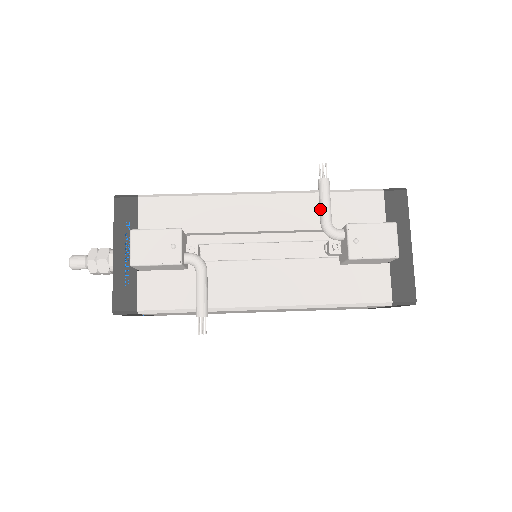
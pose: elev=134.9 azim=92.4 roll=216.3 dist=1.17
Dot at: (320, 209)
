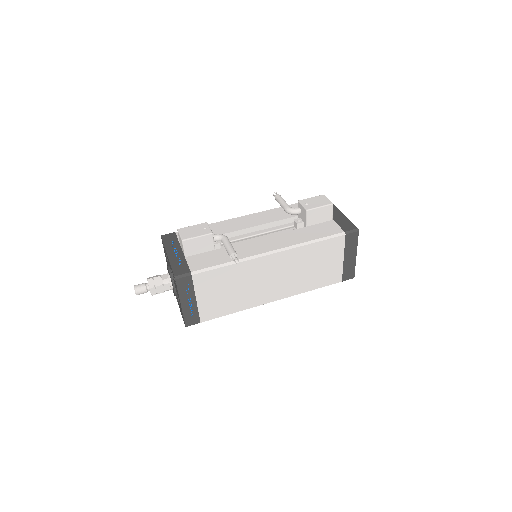
Dot at: (281, 205)
